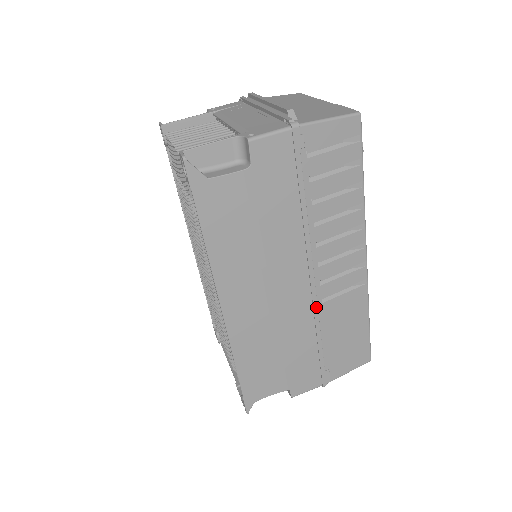
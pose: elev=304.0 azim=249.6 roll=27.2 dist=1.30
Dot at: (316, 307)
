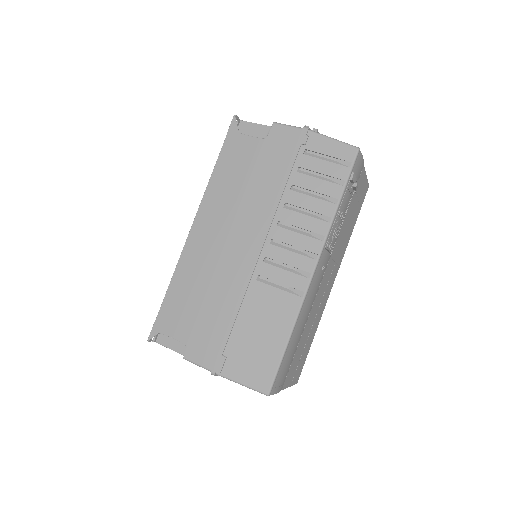
Dot at: (249, 278)
